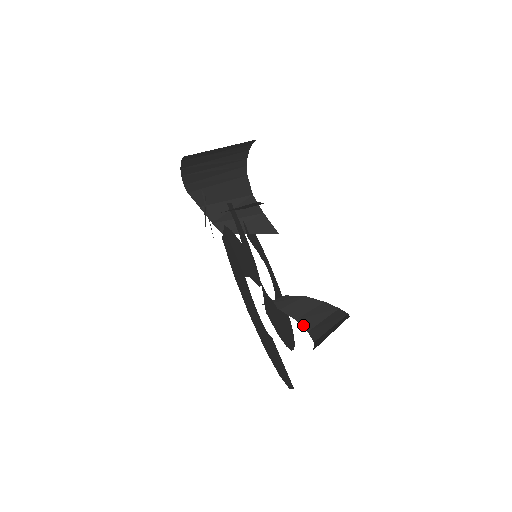
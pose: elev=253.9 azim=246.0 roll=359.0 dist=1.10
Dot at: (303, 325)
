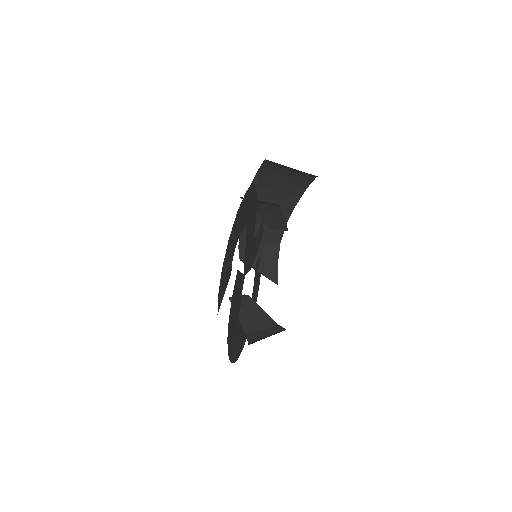
Dot at: (249, 338)
